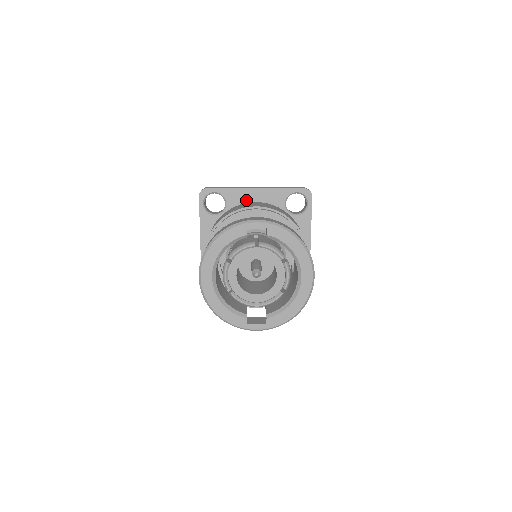
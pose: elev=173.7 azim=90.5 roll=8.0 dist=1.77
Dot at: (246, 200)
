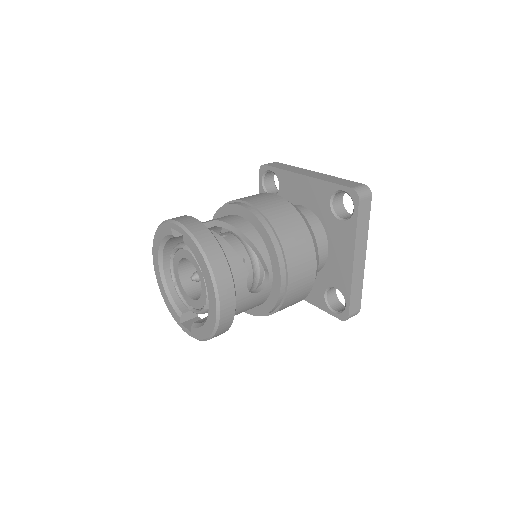
Dot at: (295, 187)
